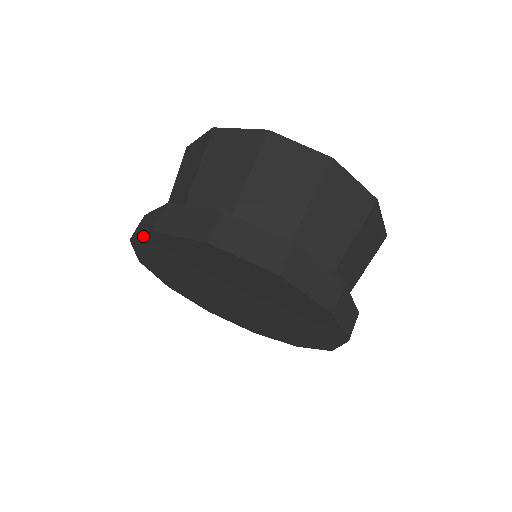
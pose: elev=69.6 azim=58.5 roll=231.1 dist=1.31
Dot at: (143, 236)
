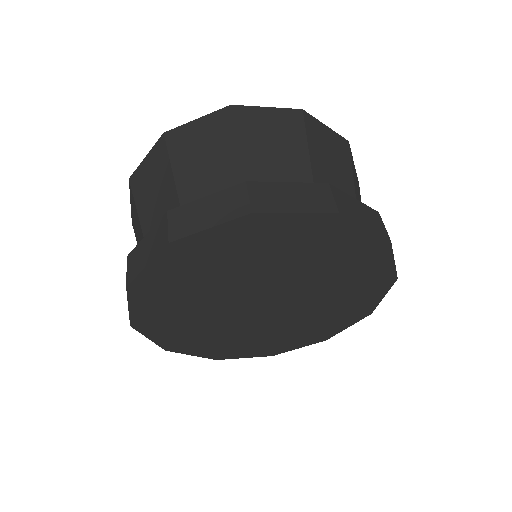
Dot at: (130, 305)
